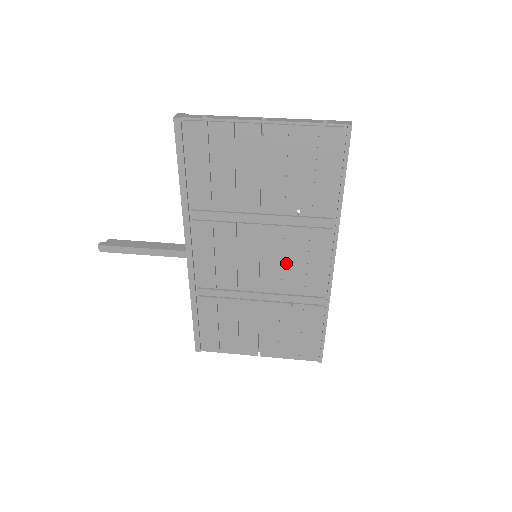
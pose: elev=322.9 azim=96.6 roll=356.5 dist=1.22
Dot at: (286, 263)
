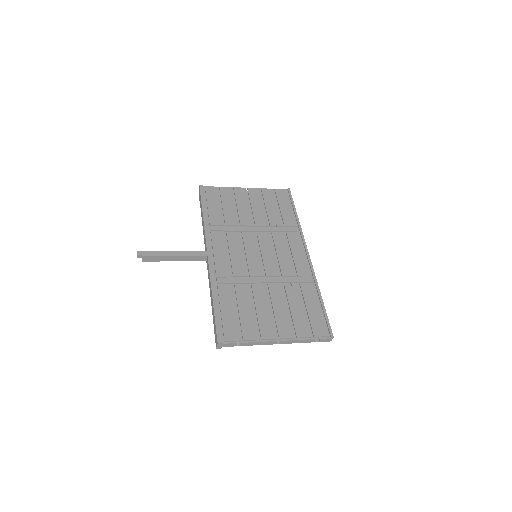
Dot at: (278, 254)
